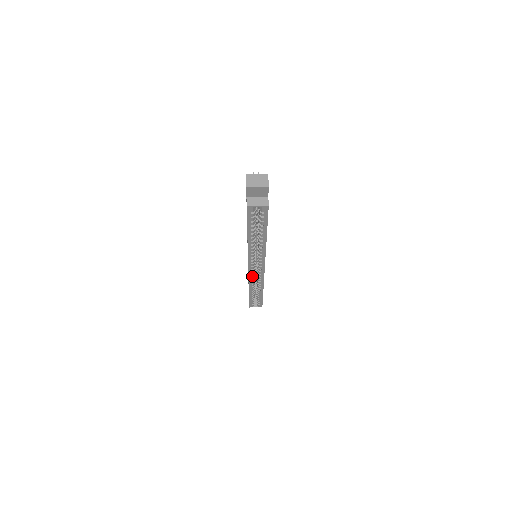
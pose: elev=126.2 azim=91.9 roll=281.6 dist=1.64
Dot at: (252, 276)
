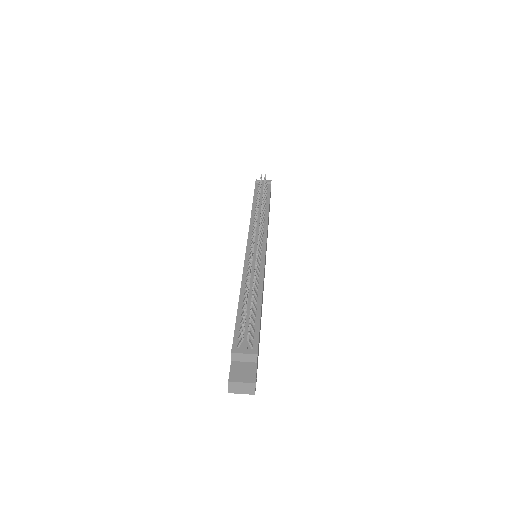
Dot at: occluded
